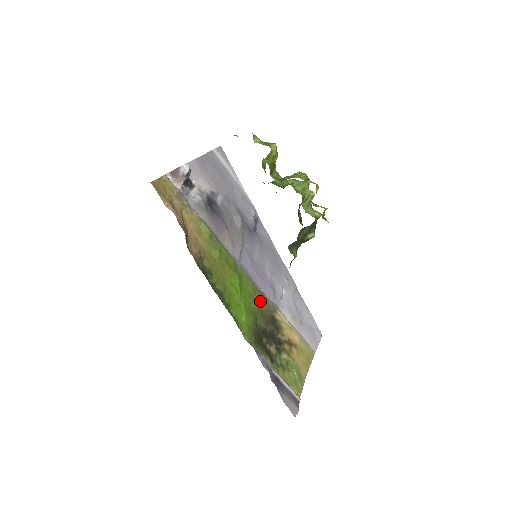
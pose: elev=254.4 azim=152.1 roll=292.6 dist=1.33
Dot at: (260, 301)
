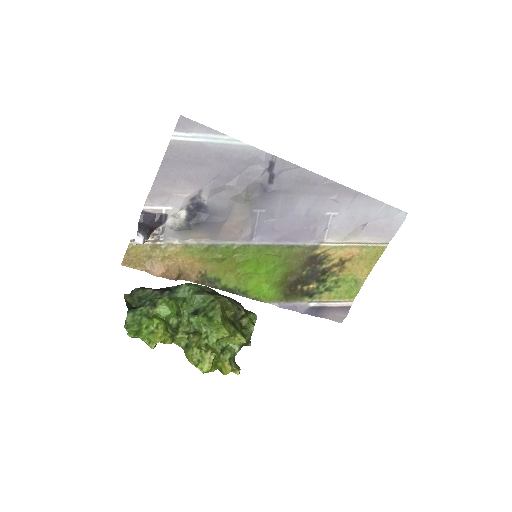
Dot at: (290, 256)
